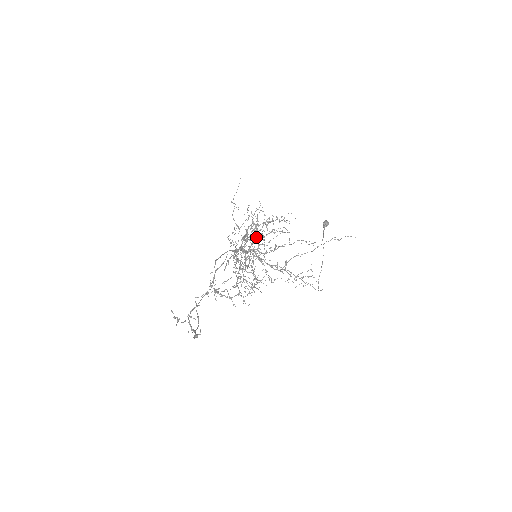
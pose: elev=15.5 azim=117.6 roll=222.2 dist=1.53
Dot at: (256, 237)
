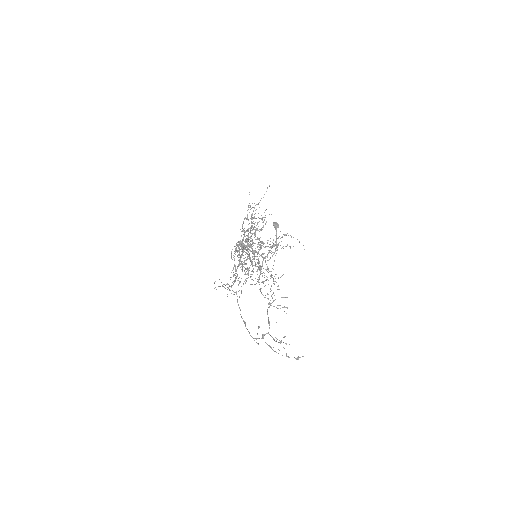
Dot at: (246, 231)
